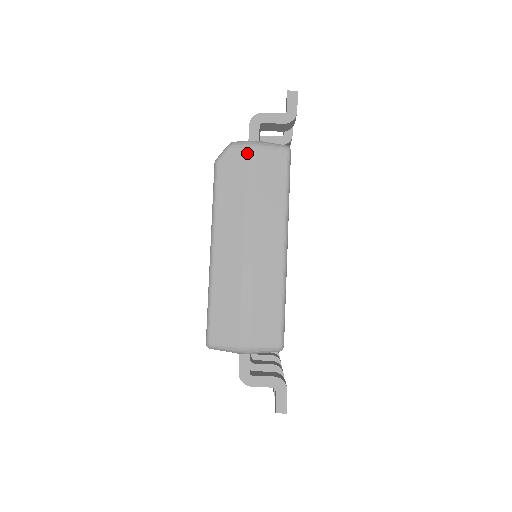
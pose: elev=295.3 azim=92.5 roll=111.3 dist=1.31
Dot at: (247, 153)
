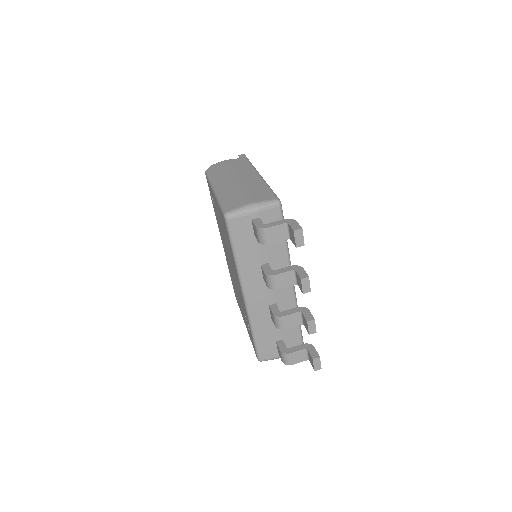
Dot at: (223, 162)
